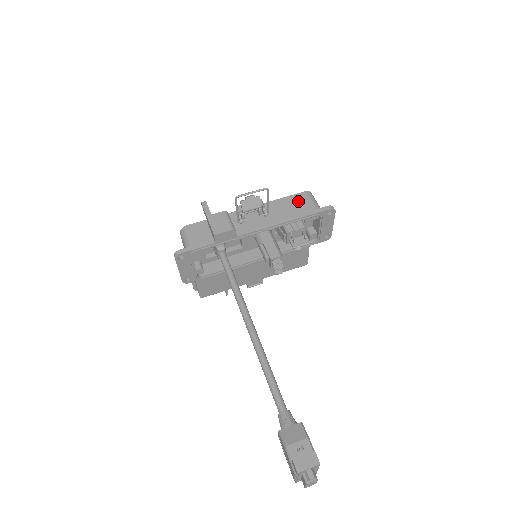
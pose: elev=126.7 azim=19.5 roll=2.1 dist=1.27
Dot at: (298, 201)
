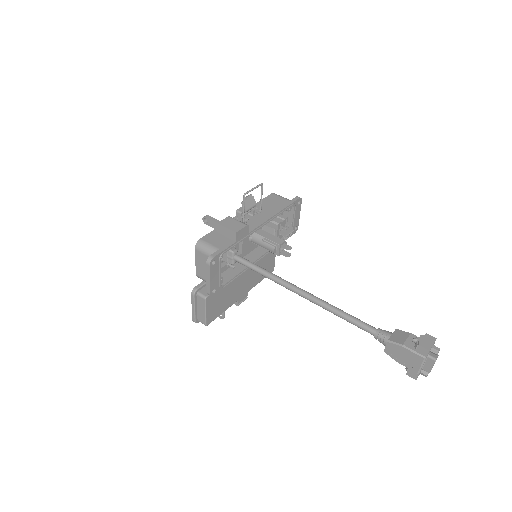
Dot at: (273, 200)
